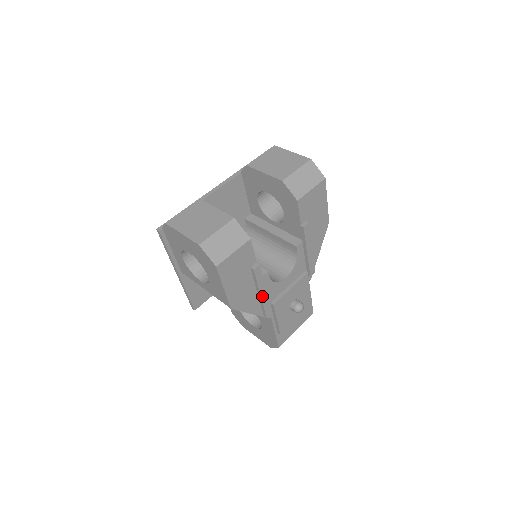
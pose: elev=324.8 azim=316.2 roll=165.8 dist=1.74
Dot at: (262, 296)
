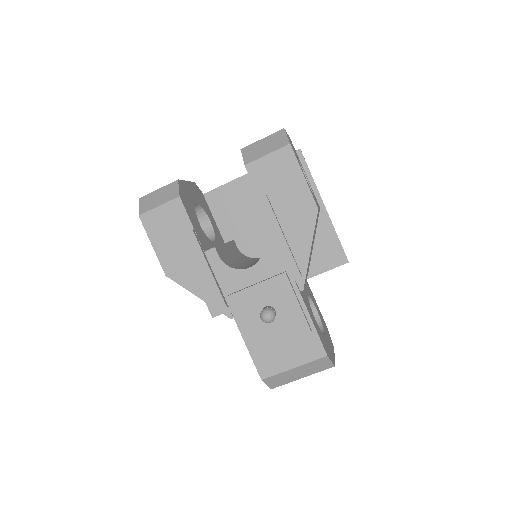
Dot at: (205, 275)
